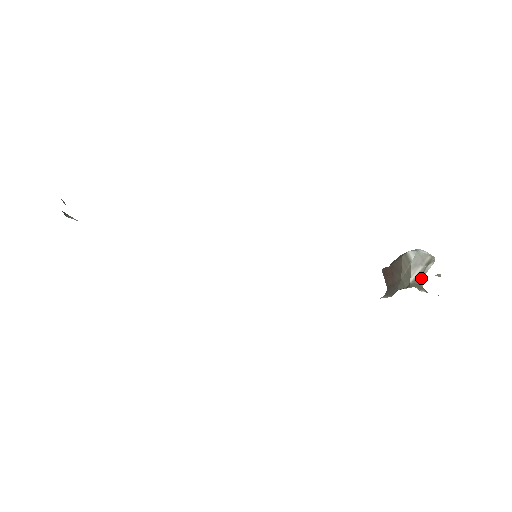
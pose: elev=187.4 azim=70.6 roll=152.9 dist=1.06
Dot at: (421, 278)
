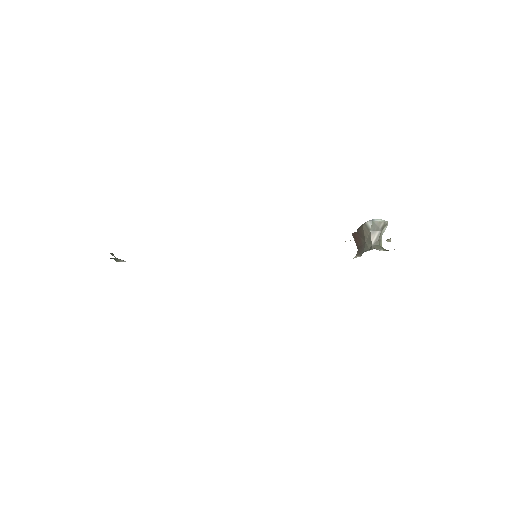
Dot at: (379, 240)
